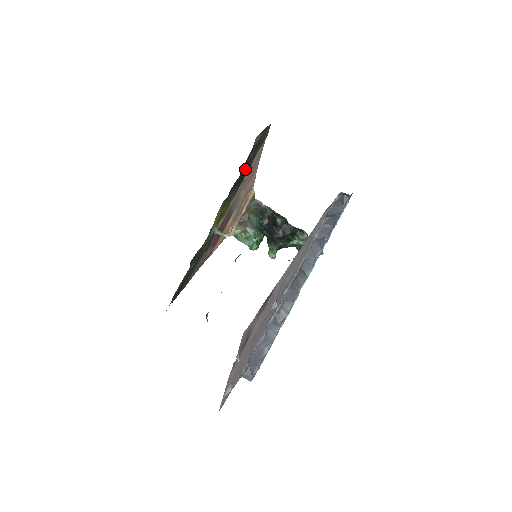
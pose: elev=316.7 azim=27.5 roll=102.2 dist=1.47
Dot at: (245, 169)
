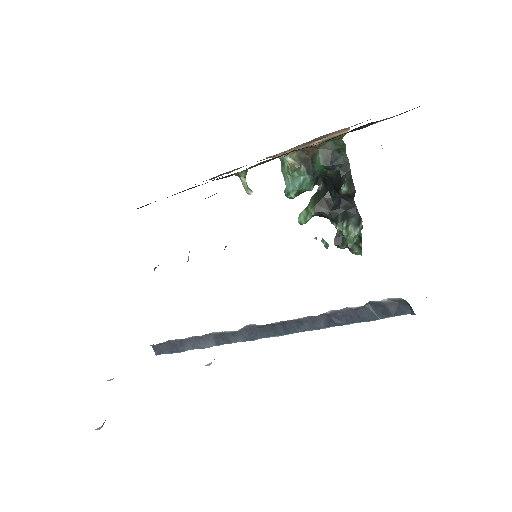
Dot at: occluded
